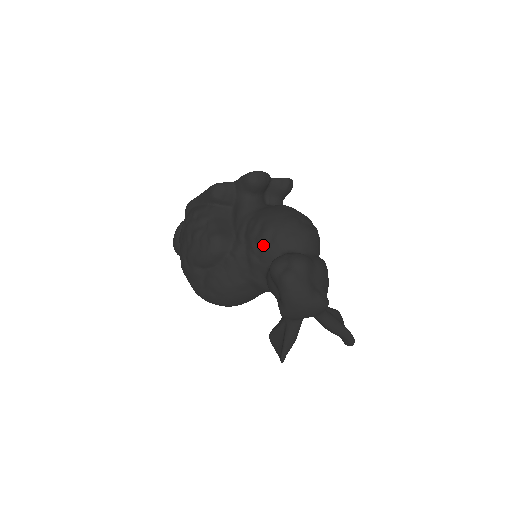
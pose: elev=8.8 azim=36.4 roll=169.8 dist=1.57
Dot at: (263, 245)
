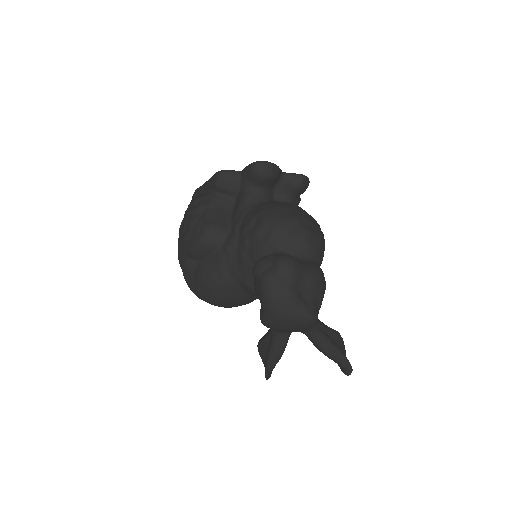
Dot at: (255, 241)
